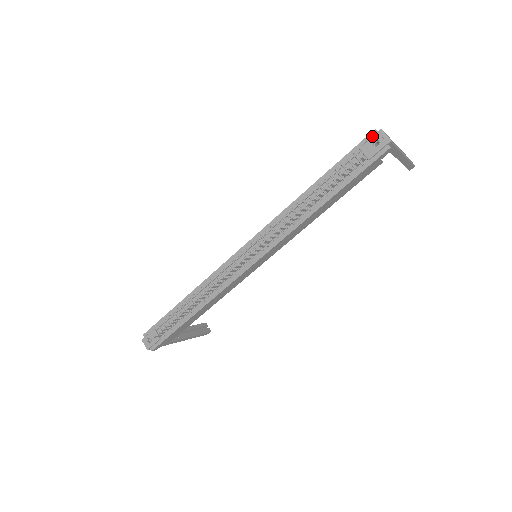
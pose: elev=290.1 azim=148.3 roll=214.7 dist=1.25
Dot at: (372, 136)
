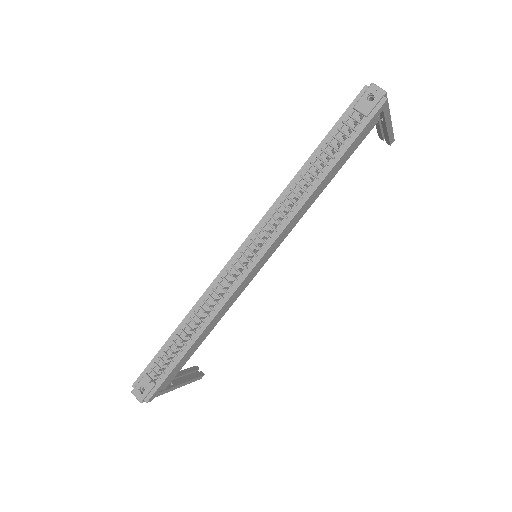
Dot at: (364, 92)
